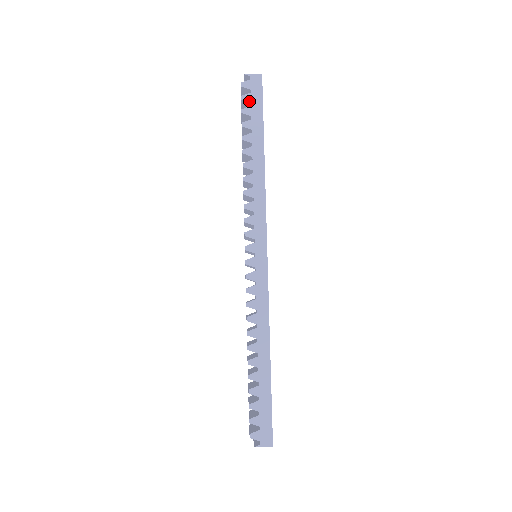
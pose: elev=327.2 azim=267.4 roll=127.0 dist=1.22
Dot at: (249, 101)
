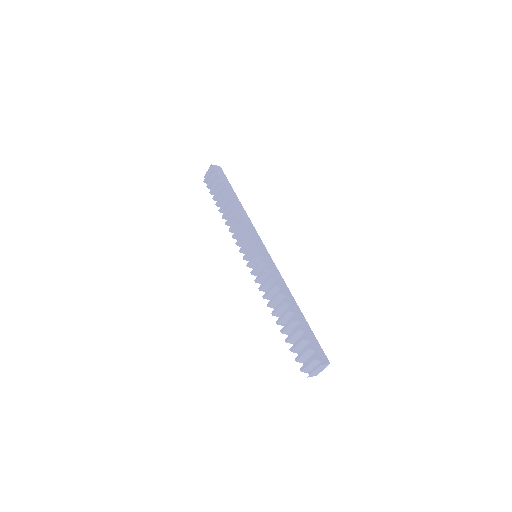
Dot at: (219, 176)
